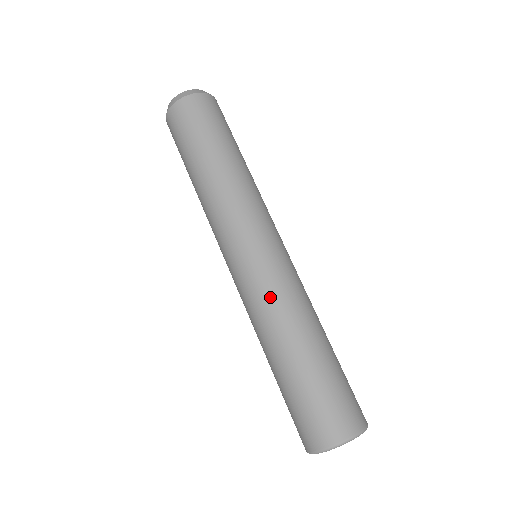
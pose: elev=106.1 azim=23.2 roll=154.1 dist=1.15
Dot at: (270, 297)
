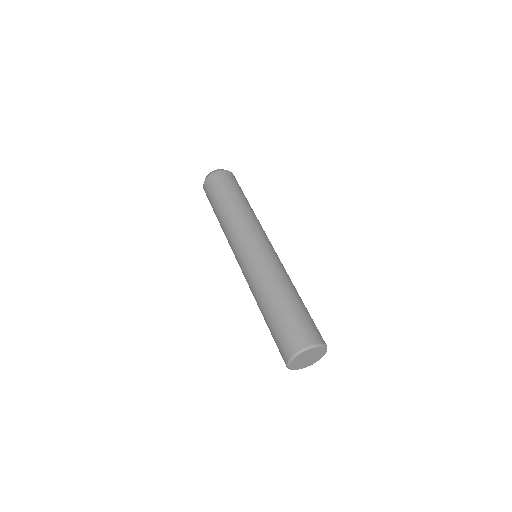
Dot at: (262, 270)
